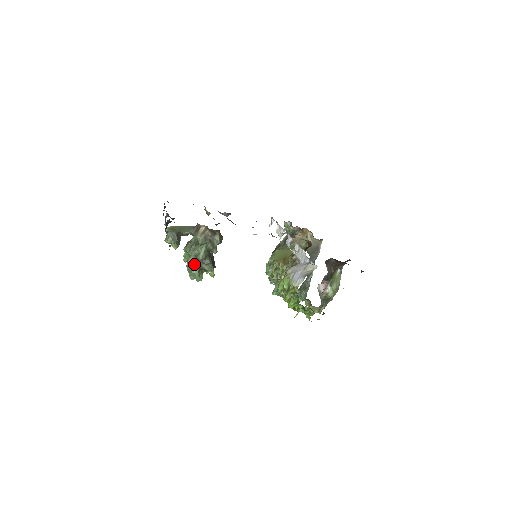
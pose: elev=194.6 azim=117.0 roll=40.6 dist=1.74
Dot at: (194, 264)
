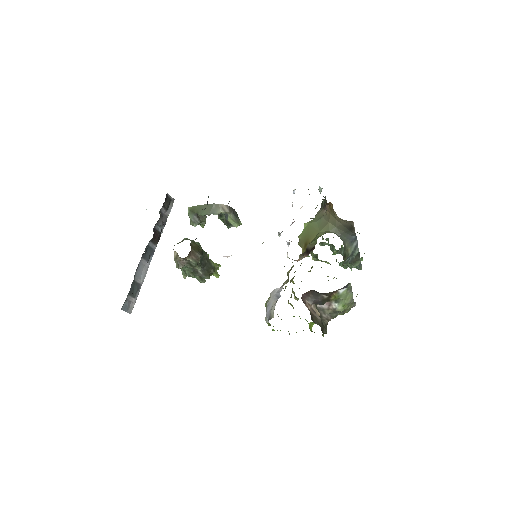
Dot at: occluded
